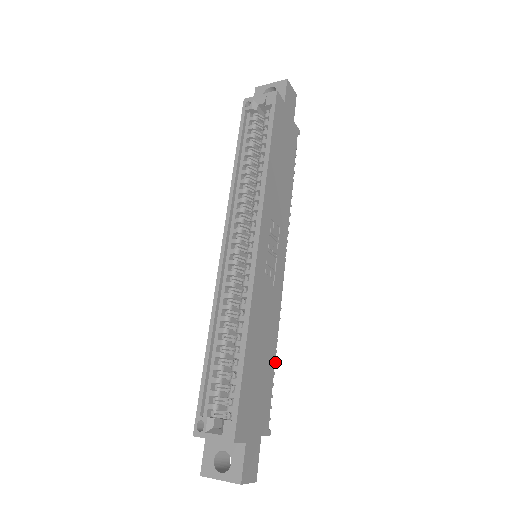
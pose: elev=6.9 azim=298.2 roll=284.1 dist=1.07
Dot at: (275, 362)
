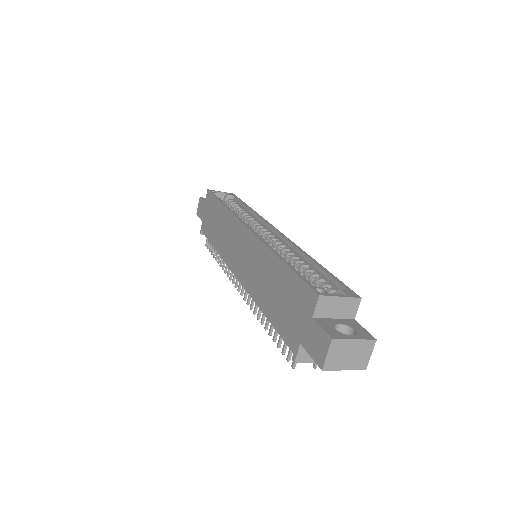
Dot at: occluded
